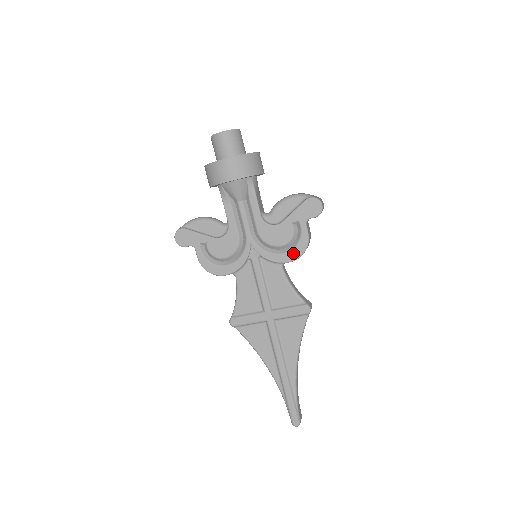
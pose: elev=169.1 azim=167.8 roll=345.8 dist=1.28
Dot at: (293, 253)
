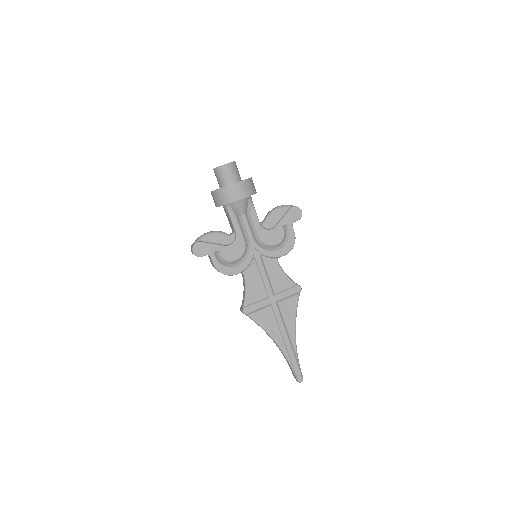
Dot at: (286, 248)
